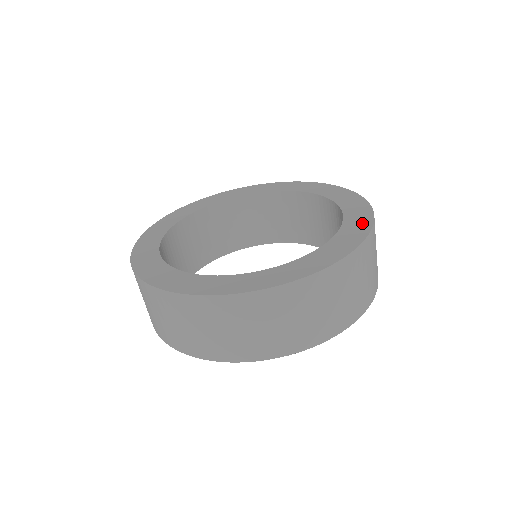
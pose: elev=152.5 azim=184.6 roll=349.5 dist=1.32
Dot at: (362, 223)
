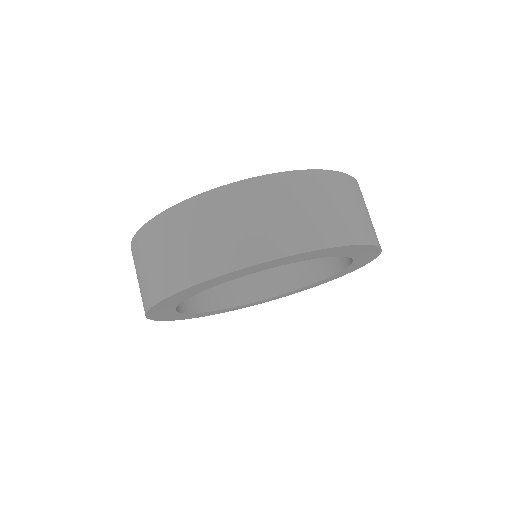
Dot at: occluded
